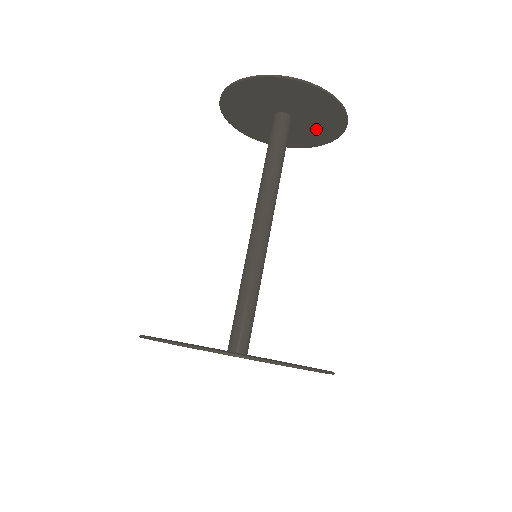
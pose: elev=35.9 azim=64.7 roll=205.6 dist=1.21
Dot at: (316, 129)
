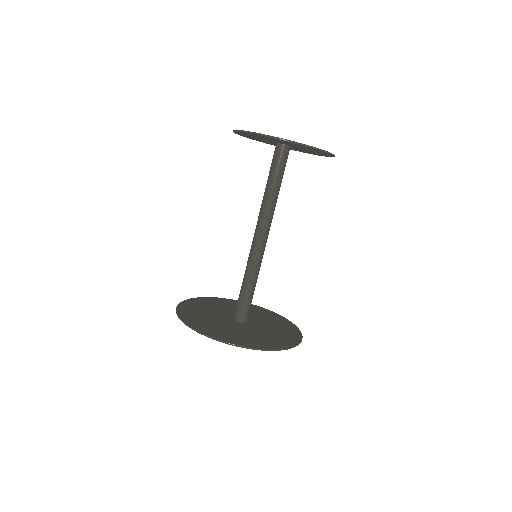
Dot at: (312, 152)
